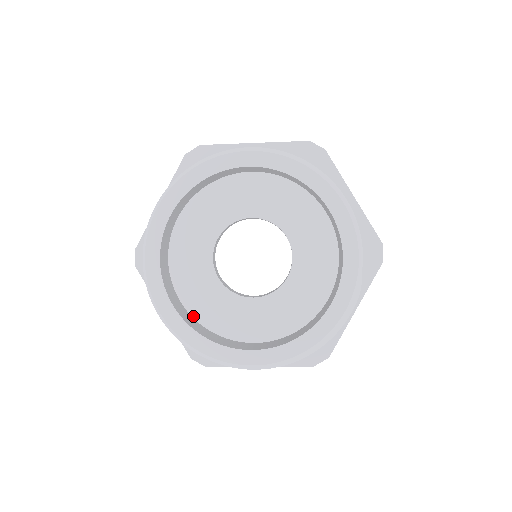
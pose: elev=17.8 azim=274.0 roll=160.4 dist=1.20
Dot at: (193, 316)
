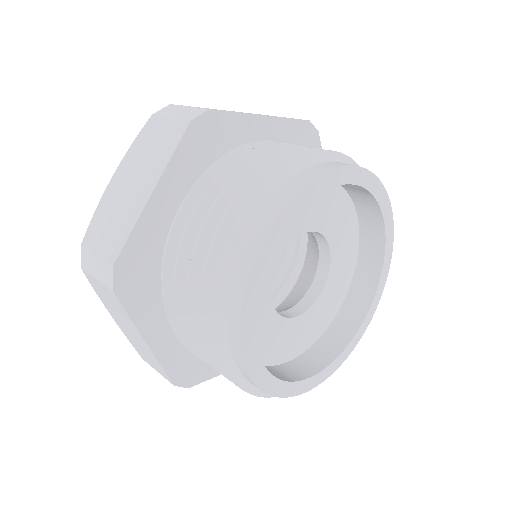
Dot at: occluded
